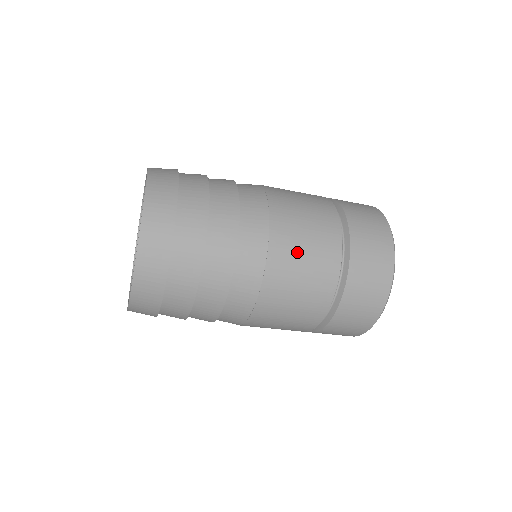
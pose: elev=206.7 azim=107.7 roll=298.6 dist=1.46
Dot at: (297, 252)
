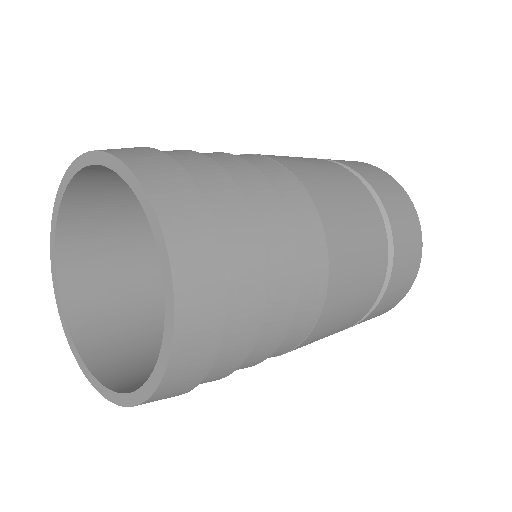
Dot at: (341, 315)
